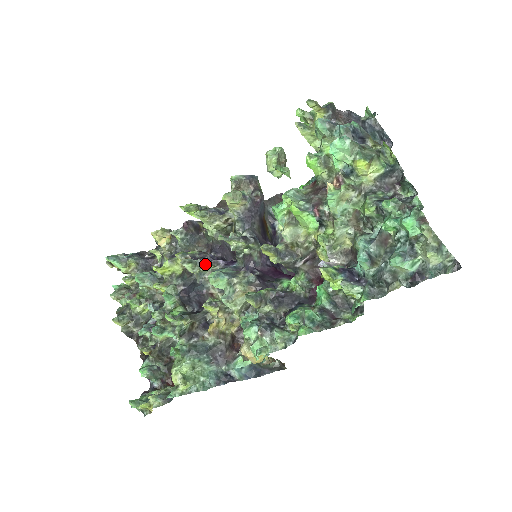
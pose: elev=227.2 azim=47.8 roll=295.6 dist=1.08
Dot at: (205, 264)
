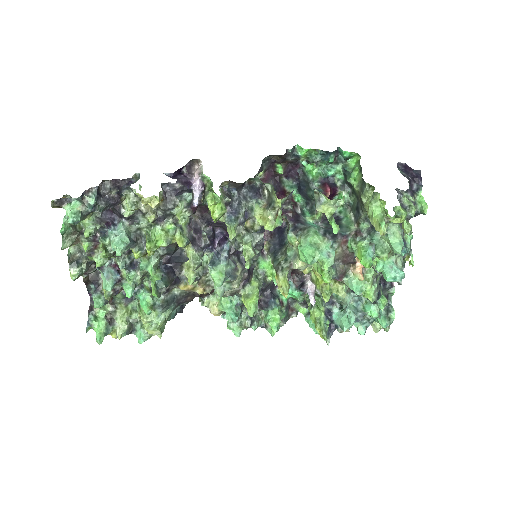
Dot at: (204, 251)
